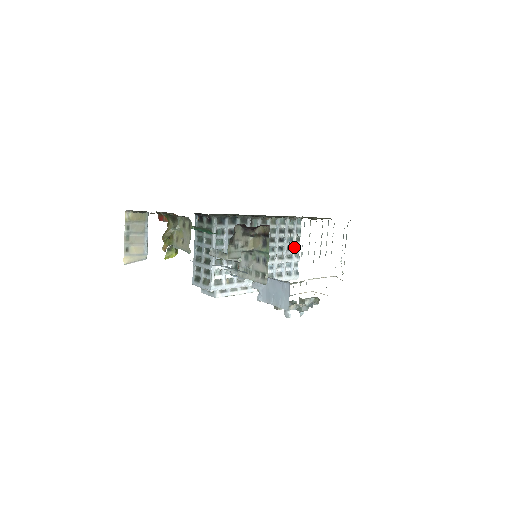
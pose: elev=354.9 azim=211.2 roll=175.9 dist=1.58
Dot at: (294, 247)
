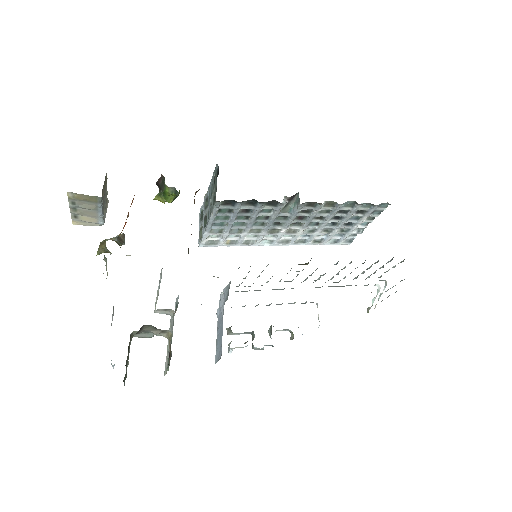
Dot at: (358, 224)
